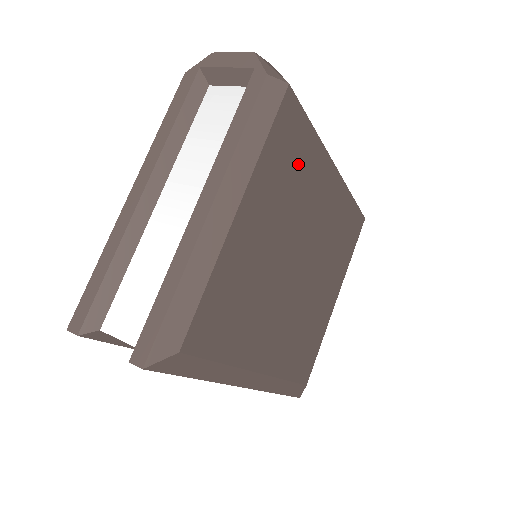
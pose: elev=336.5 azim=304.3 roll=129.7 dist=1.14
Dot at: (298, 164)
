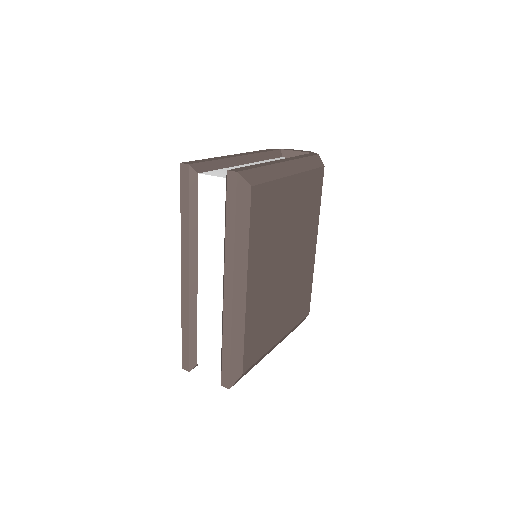
Dot at: (311, 206)
